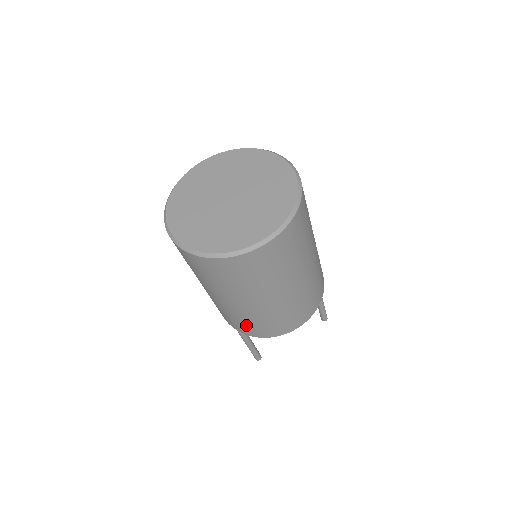
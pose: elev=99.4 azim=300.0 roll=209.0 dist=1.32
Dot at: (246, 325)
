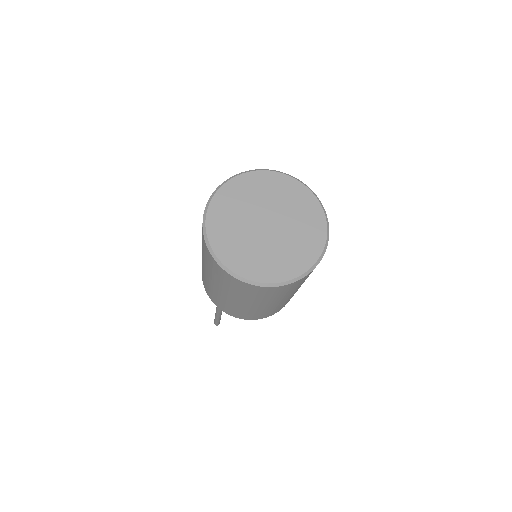
Dot at: (254, 315)
